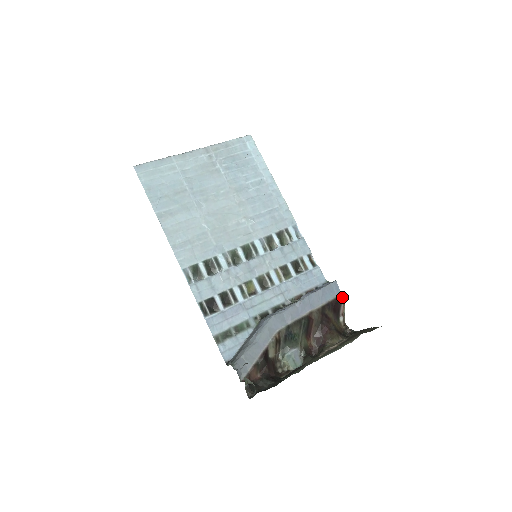
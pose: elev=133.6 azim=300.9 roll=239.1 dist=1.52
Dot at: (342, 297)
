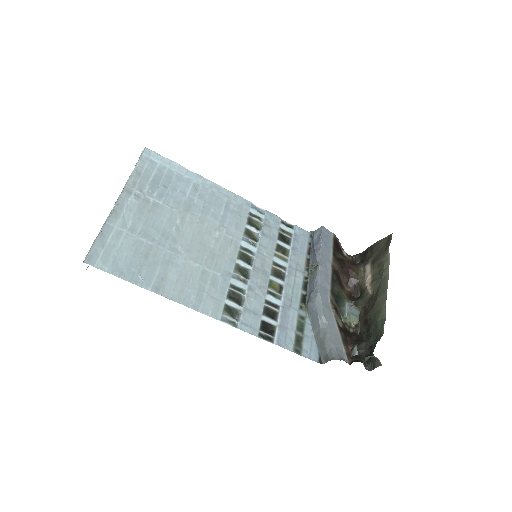
Dot at: (335, 235)
